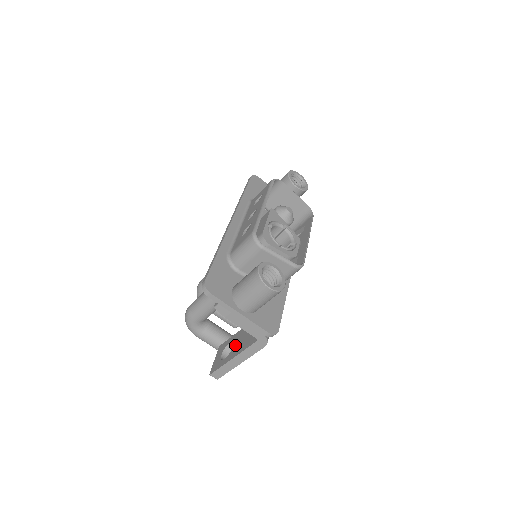
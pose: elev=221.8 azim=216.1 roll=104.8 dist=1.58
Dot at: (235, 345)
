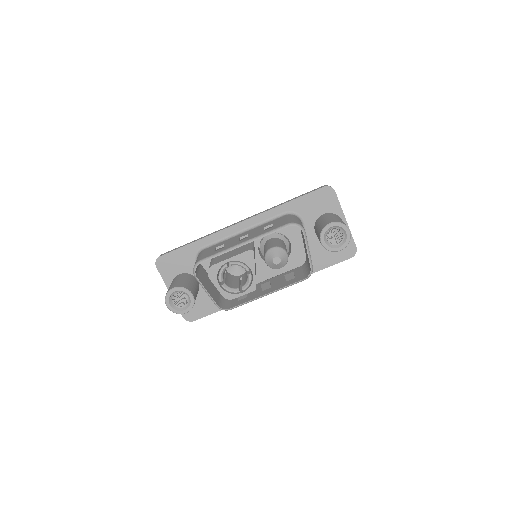
Dot at: occluded
